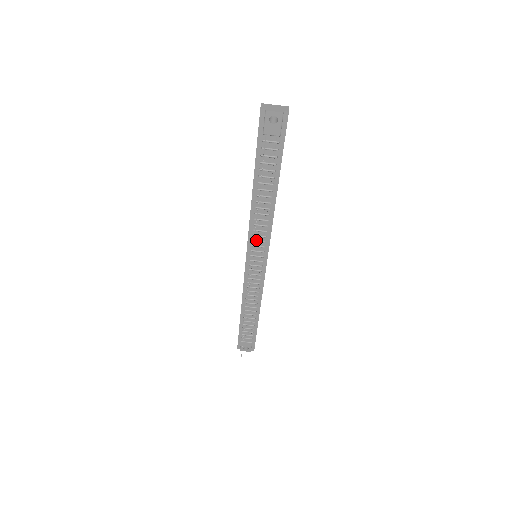
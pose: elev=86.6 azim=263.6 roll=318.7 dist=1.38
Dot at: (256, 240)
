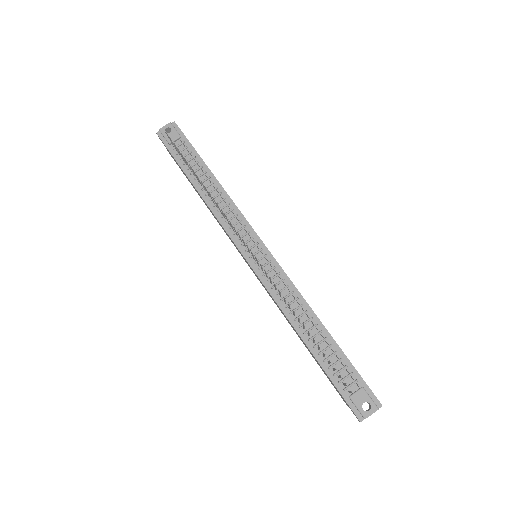
Dot at: (236, 231)
